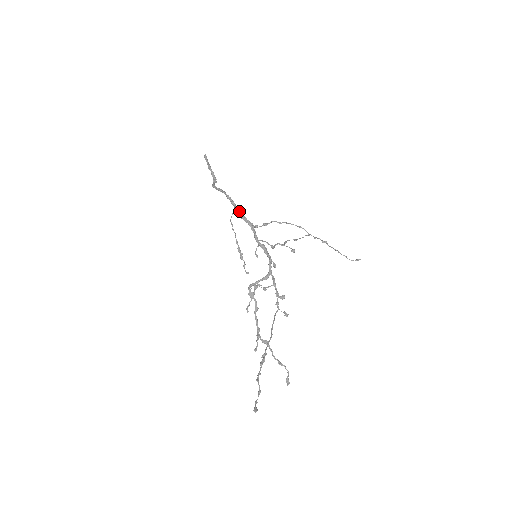
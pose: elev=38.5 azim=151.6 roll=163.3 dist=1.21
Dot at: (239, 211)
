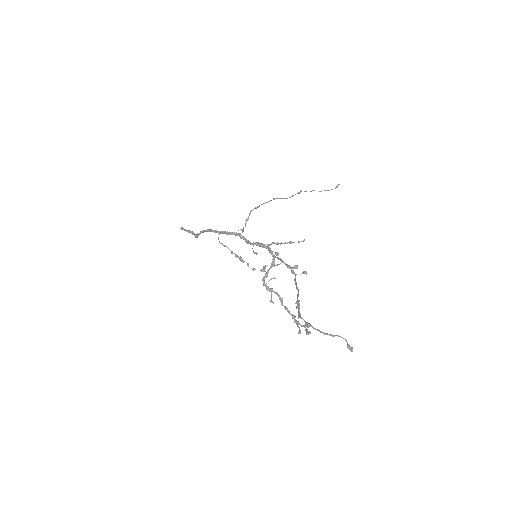
Dot at: (223, 232)
